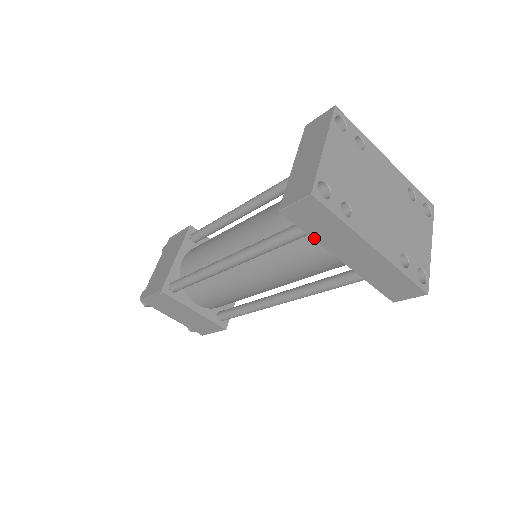
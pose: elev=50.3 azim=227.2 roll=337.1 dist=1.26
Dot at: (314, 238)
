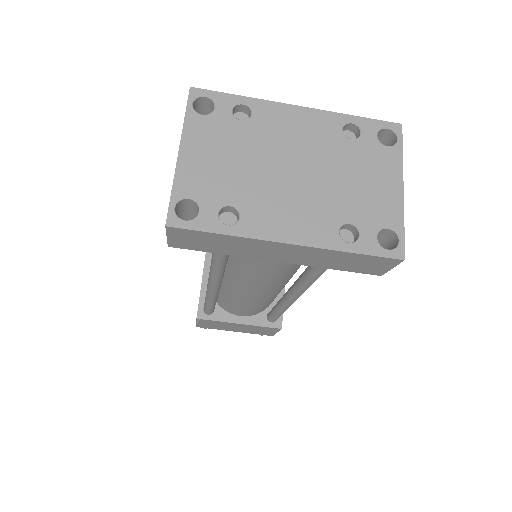
Dot at: (227, 254)
